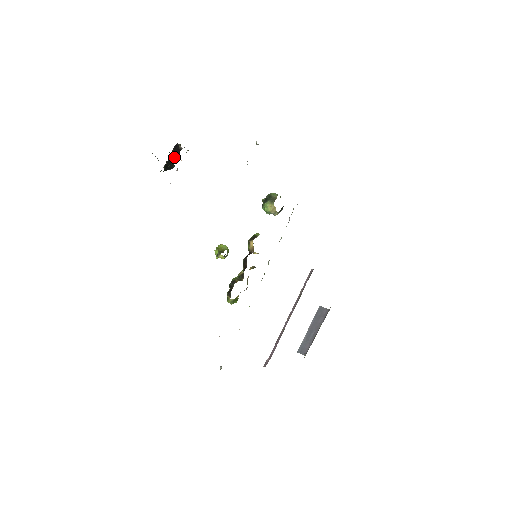
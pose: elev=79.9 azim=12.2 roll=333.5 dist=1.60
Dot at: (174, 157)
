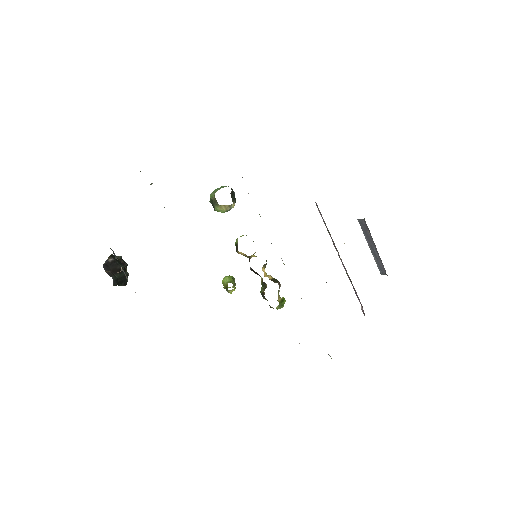
Dot at: (116, 271)
